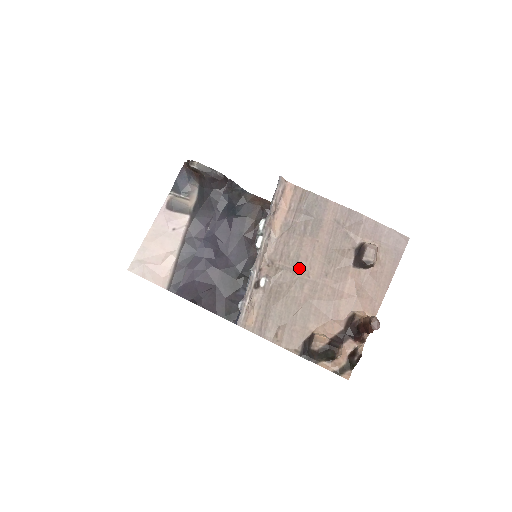
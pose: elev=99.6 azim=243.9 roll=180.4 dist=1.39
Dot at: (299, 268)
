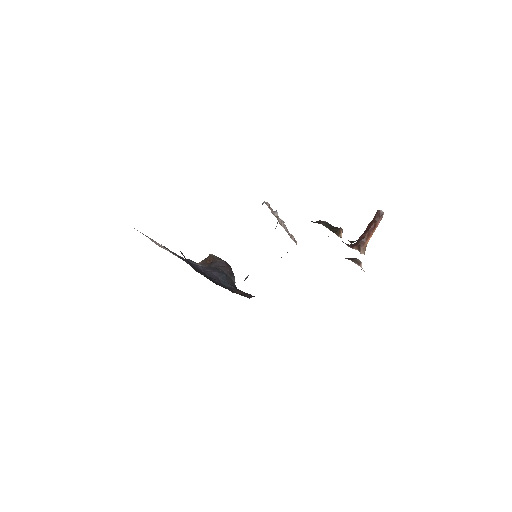
Dot at: occluded
